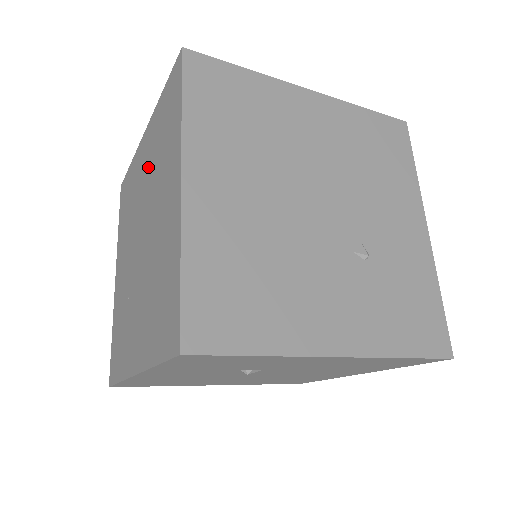
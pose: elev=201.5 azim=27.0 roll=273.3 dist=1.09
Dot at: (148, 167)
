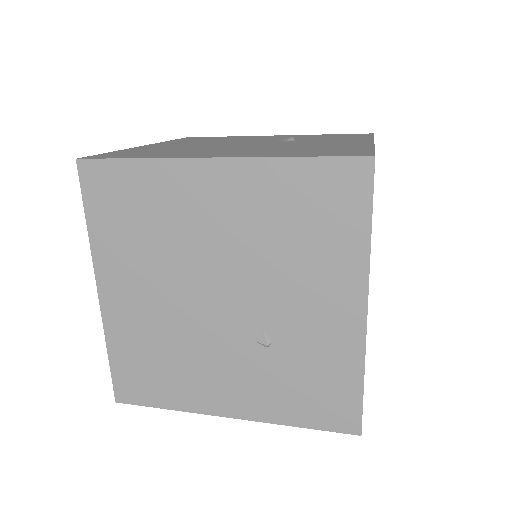
Dot at: occluded
